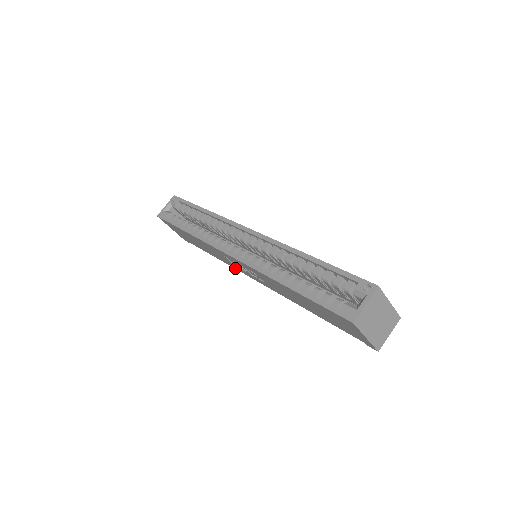
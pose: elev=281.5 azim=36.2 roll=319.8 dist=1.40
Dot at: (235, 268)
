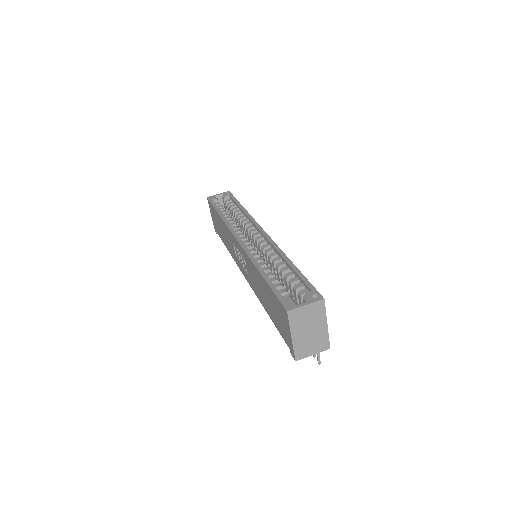
Dot at: (236, 261)
